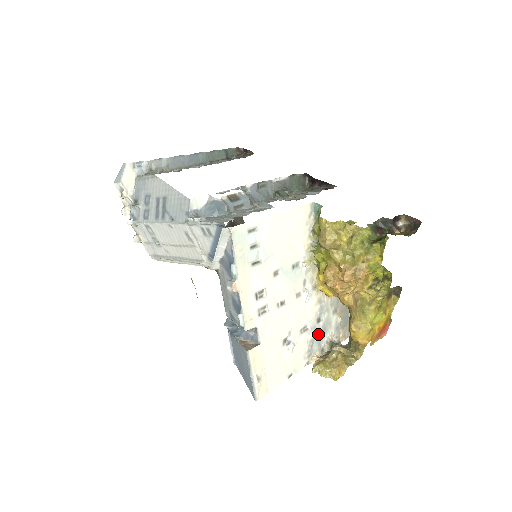
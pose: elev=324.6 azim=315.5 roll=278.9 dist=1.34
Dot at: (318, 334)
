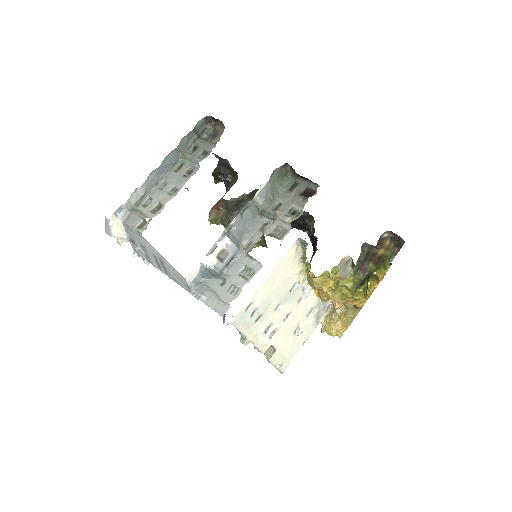
Dot at: (322, 304)
